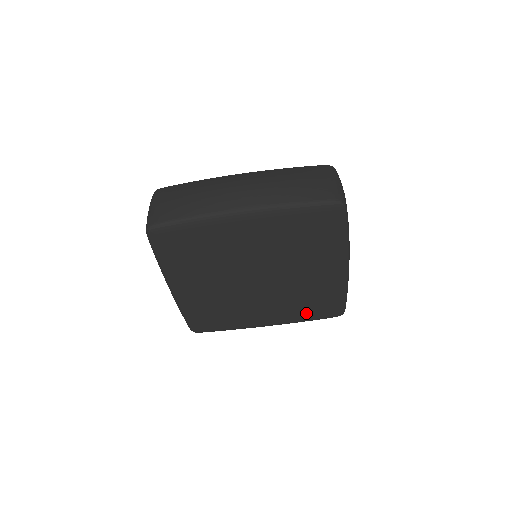
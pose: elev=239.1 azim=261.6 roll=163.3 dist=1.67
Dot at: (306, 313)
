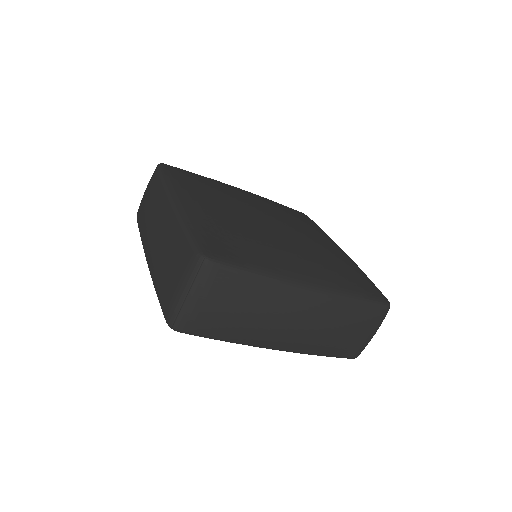
Dot at: occluded
